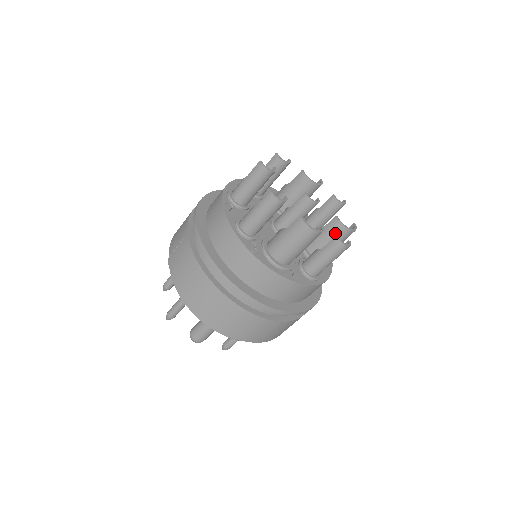
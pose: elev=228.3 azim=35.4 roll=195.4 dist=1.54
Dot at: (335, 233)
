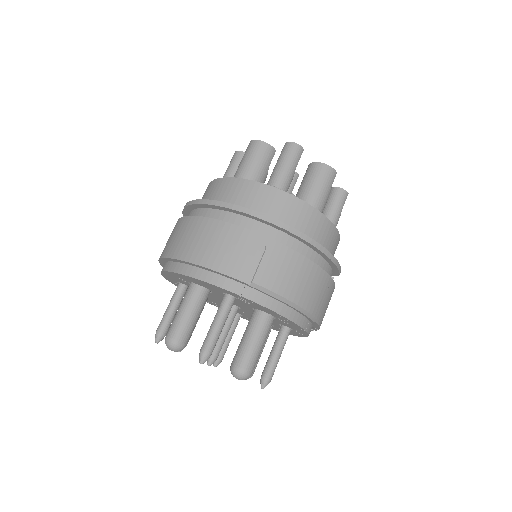
Dot at: (307, 174)
